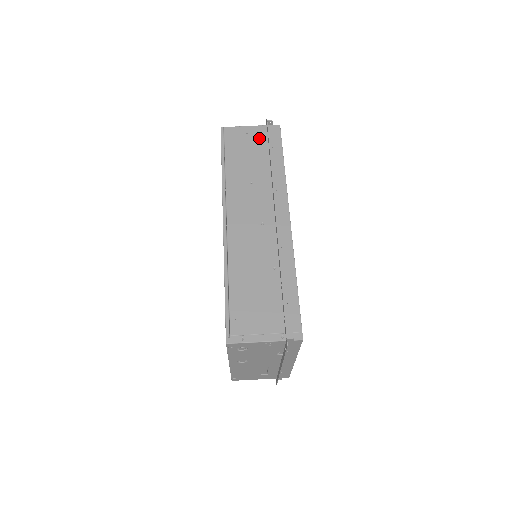
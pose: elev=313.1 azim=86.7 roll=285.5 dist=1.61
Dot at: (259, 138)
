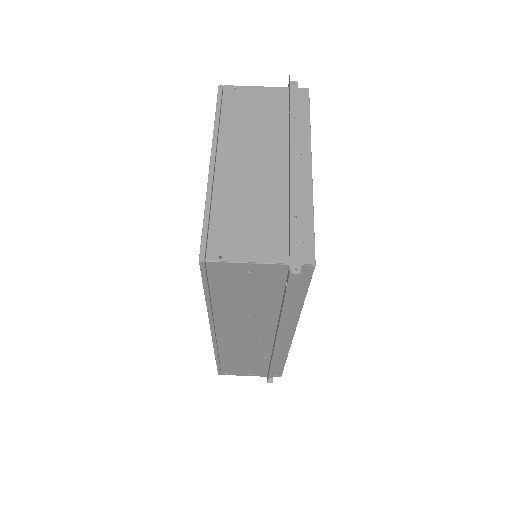
Dot at: (270, 279)
